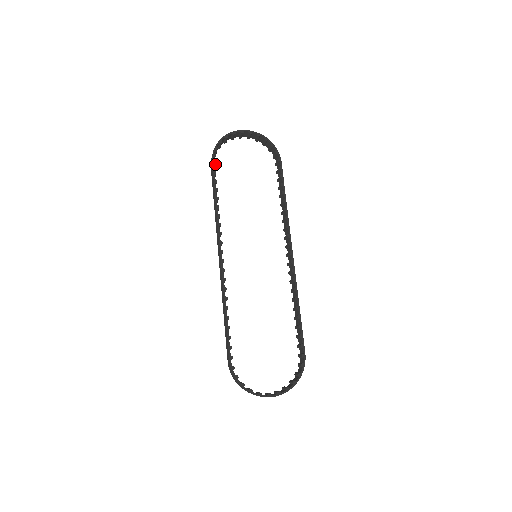
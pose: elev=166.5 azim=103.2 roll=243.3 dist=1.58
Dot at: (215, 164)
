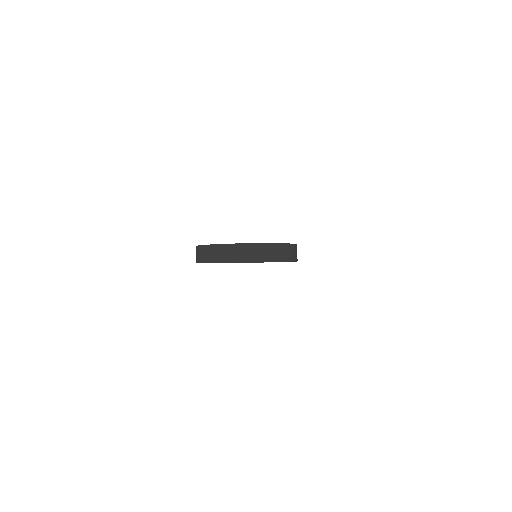
Dot at: occluded
